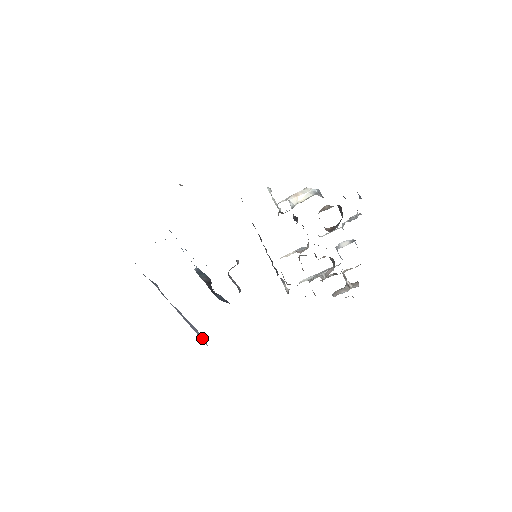
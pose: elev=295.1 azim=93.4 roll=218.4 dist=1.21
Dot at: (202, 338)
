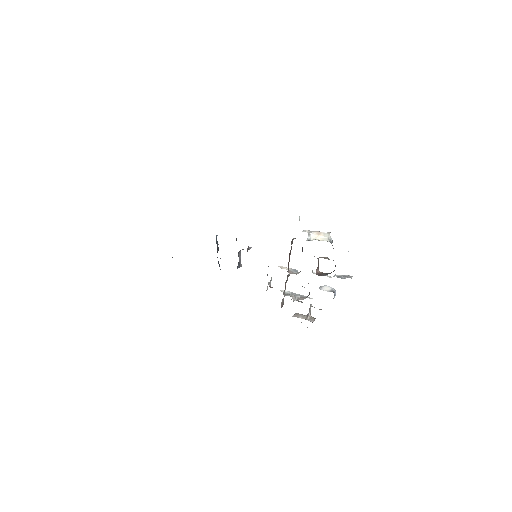
Dot at: occluded
